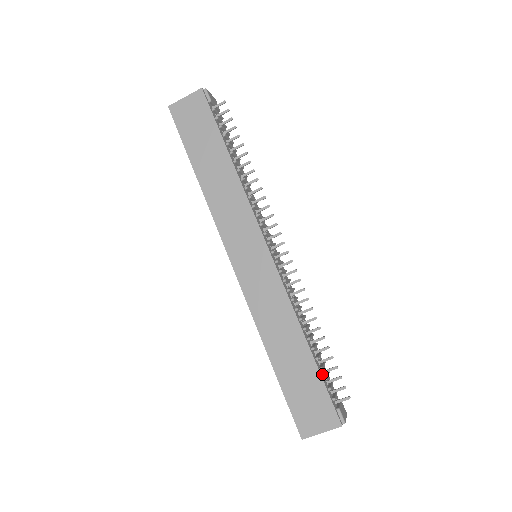
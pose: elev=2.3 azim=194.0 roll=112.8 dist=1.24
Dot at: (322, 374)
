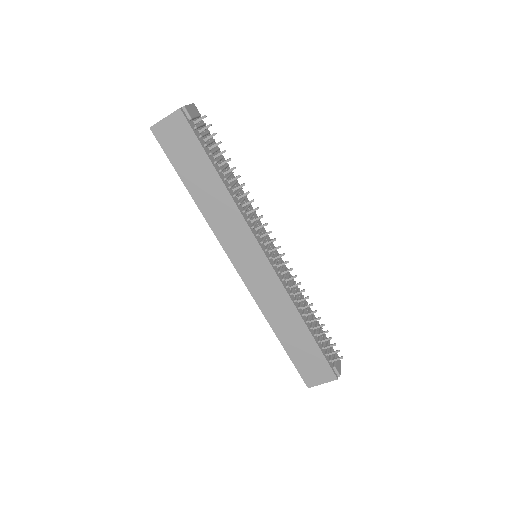
Dot at: (320, 344)
